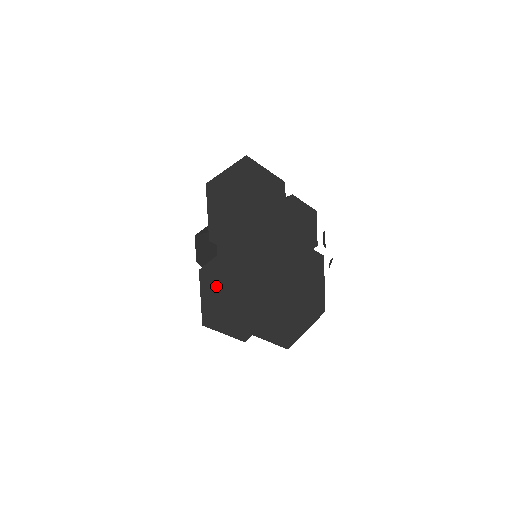
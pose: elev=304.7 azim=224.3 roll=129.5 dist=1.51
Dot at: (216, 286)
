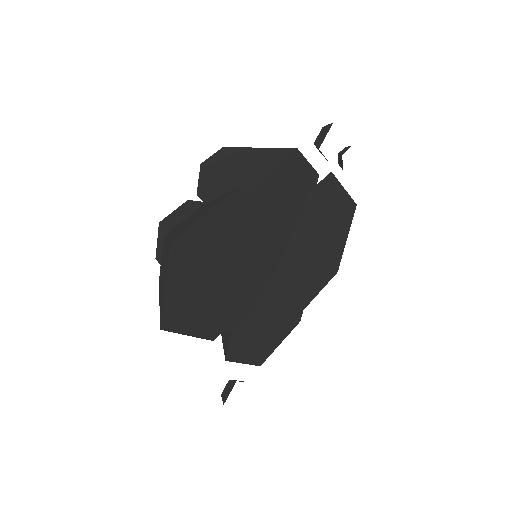
Dot at: (249, 342)
